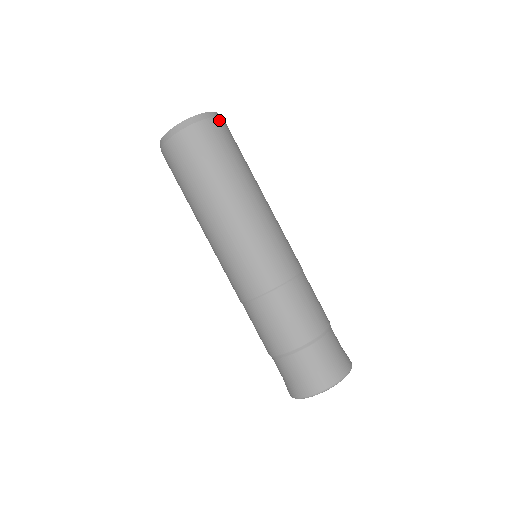
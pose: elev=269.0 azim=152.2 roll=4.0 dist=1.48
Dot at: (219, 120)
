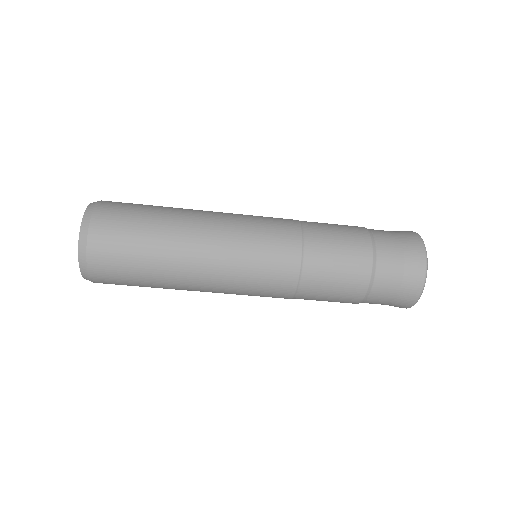
Dot at: (95, 219)
